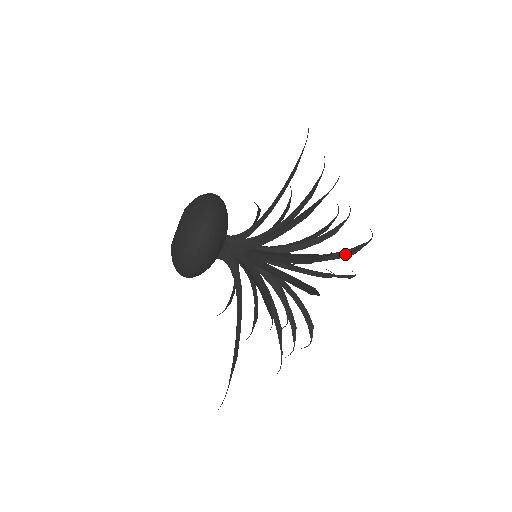
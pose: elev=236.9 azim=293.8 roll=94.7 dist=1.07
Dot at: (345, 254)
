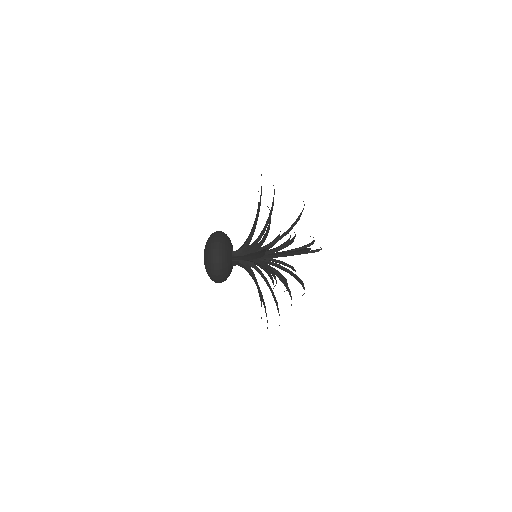
Dot at: (302, 252)
